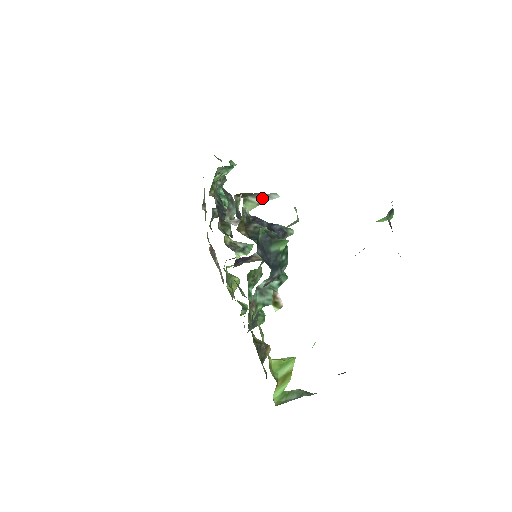
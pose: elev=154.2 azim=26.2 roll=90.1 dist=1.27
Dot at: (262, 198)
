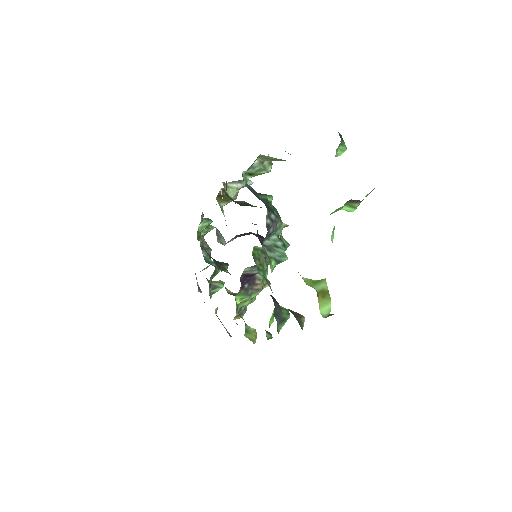
Dot at: (239, 183)
